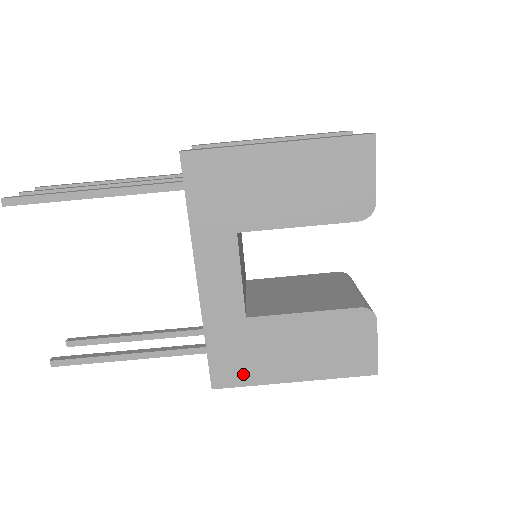
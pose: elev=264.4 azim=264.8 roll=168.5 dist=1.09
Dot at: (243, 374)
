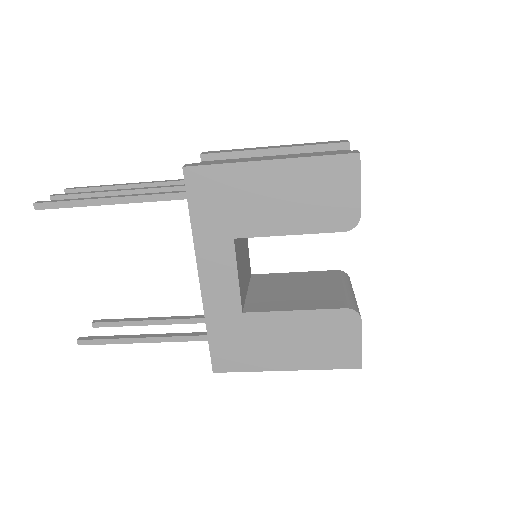
Dot at: (240, 361)
